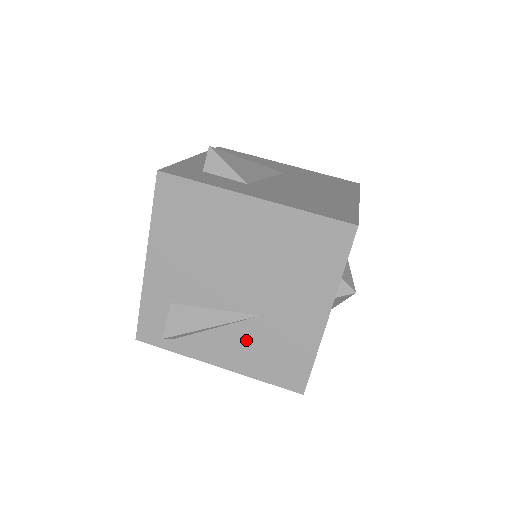
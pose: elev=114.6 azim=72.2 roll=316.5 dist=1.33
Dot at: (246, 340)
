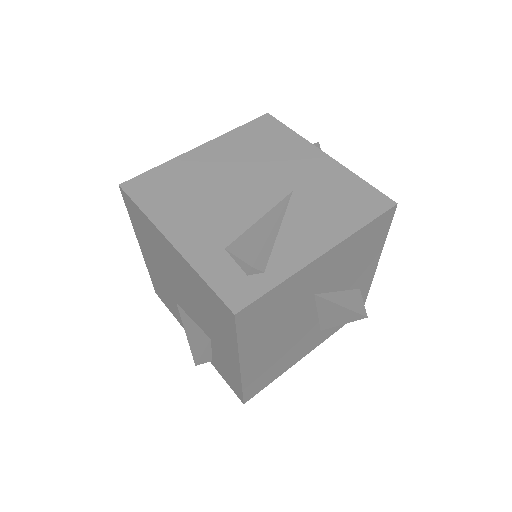
Dot at: (309, 214)
